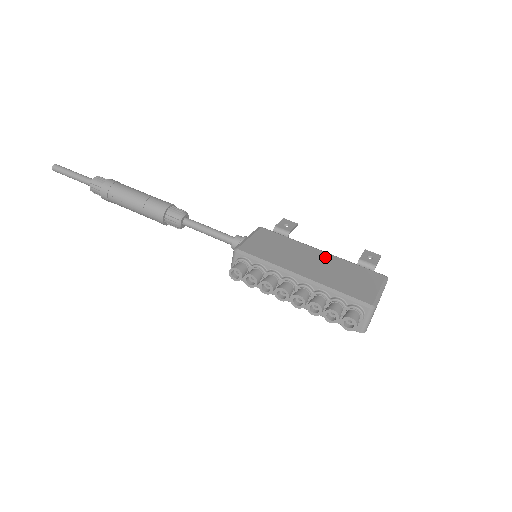
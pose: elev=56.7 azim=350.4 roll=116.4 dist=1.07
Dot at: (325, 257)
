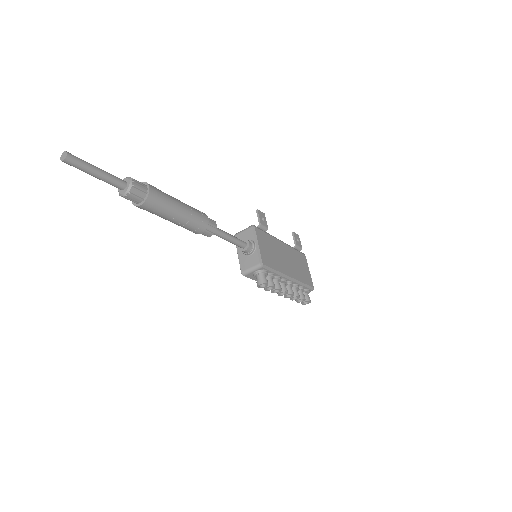
Dot at: (287, 249)
